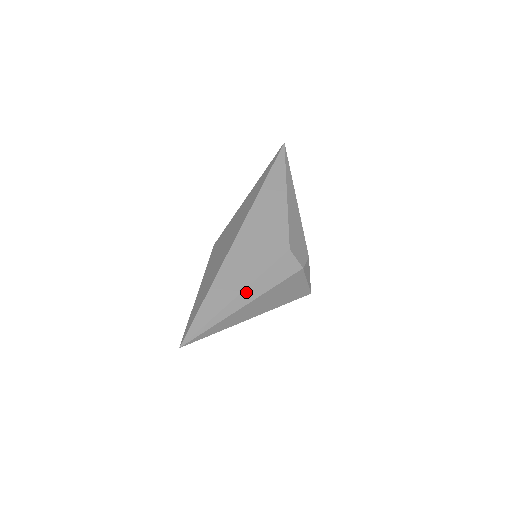
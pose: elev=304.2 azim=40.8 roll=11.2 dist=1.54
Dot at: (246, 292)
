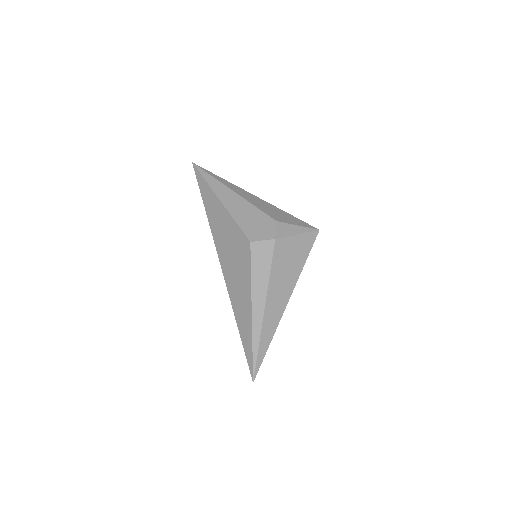
Dot at: (254, 304)
